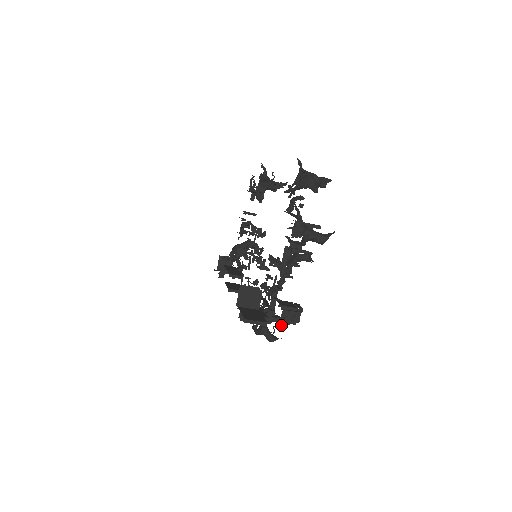
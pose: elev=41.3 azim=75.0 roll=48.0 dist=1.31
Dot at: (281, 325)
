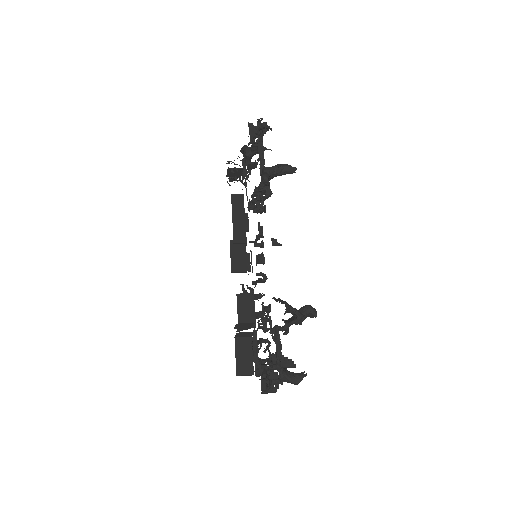
Dot at: occluded
